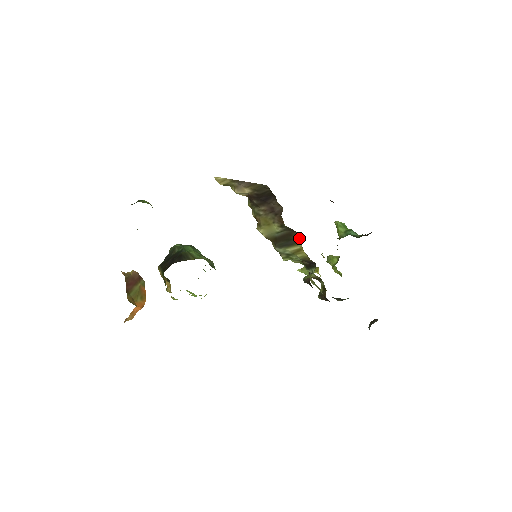
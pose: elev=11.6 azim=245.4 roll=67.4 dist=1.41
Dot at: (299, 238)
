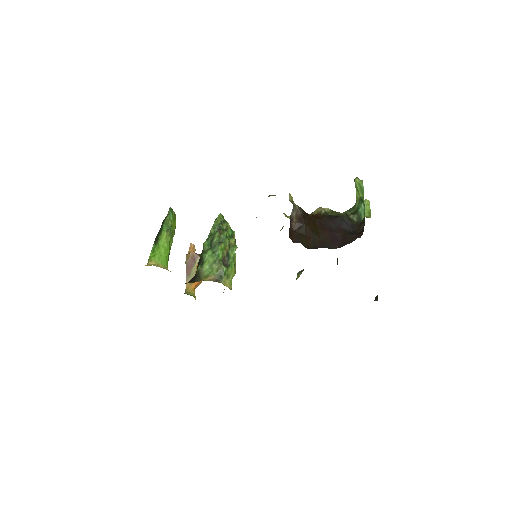
Dot at: occluded
